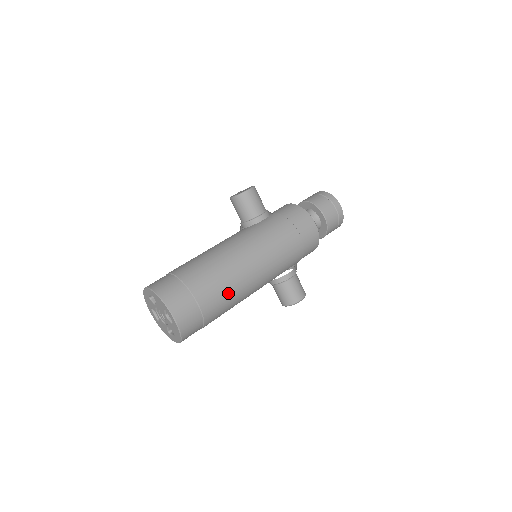
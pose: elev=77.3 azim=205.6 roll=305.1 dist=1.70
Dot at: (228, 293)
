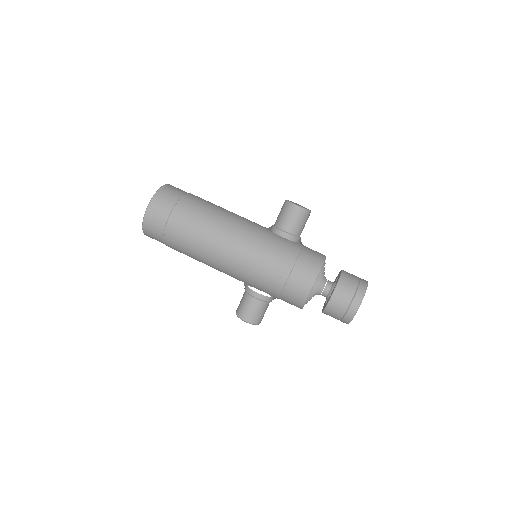
Dot at: (192, 242)
